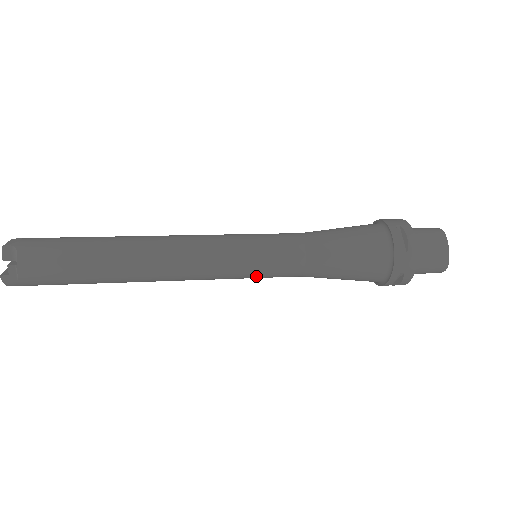
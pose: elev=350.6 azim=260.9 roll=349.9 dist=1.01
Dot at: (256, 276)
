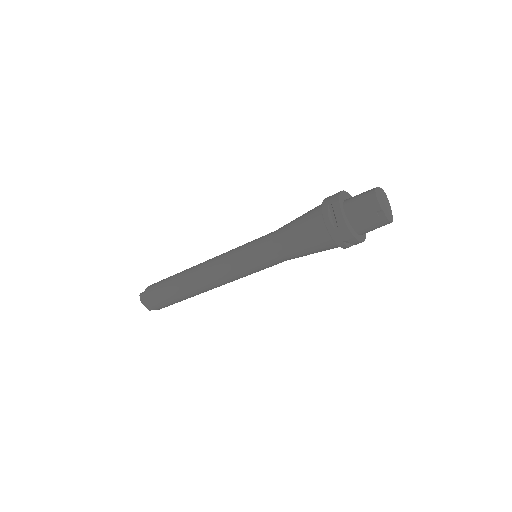
Dot at: (246, 255)
